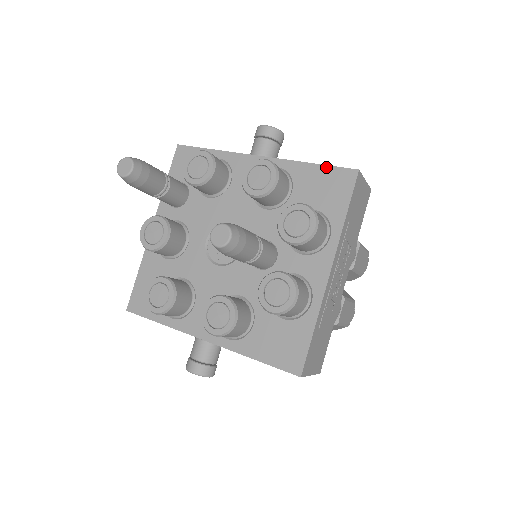
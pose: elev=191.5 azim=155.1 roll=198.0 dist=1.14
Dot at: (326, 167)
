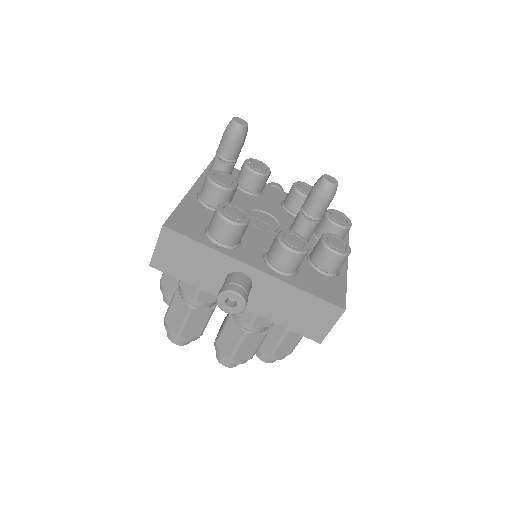
Dot at: occluded
